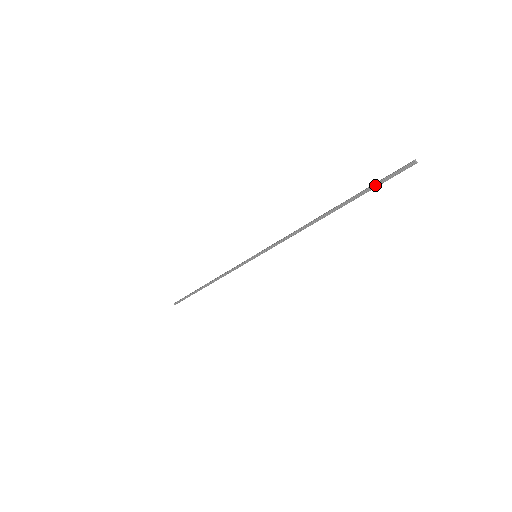
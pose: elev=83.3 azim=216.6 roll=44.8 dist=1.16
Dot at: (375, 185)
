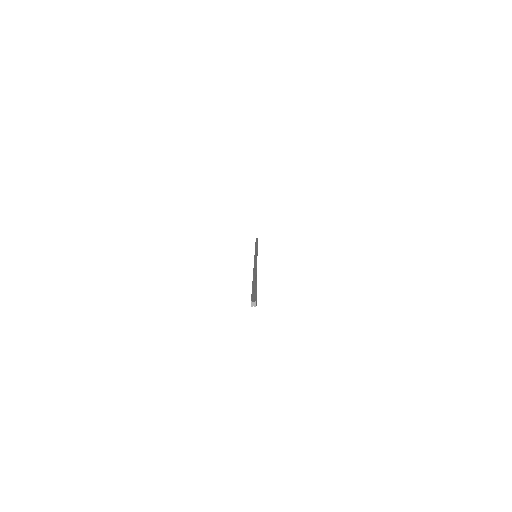
Dot at: occluded
